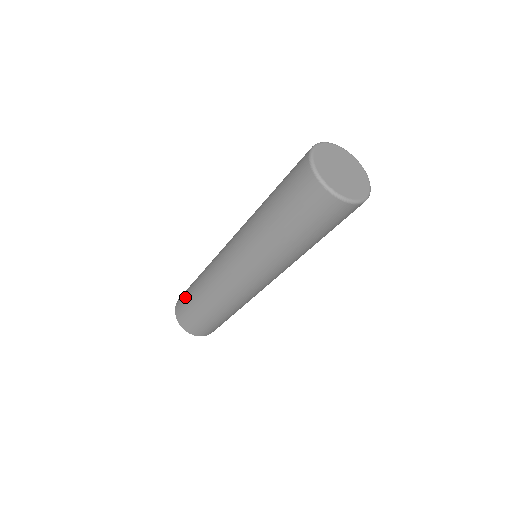
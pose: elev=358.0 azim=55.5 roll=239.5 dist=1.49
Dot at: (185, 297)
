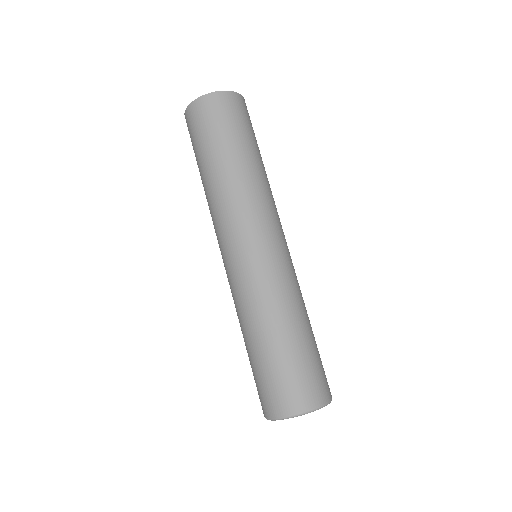
Dot at: (194, 143)
